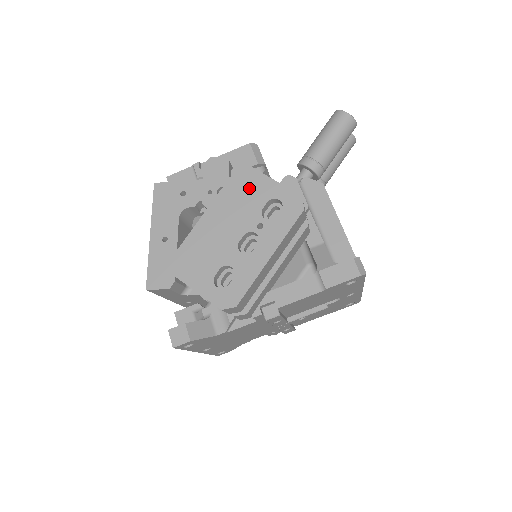
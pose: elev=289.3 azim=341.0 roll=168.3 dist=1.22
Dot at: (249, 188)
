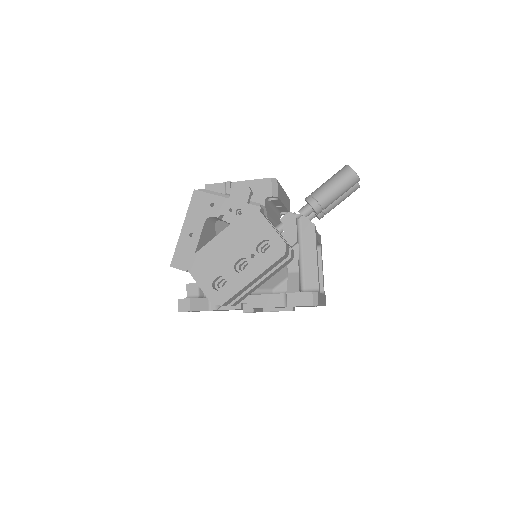
Dot at: (253, 226)
